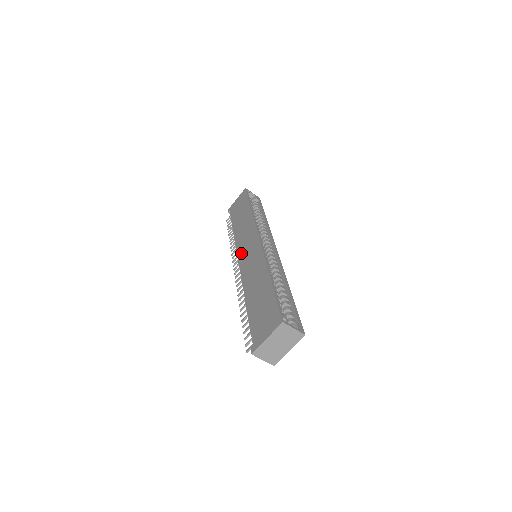
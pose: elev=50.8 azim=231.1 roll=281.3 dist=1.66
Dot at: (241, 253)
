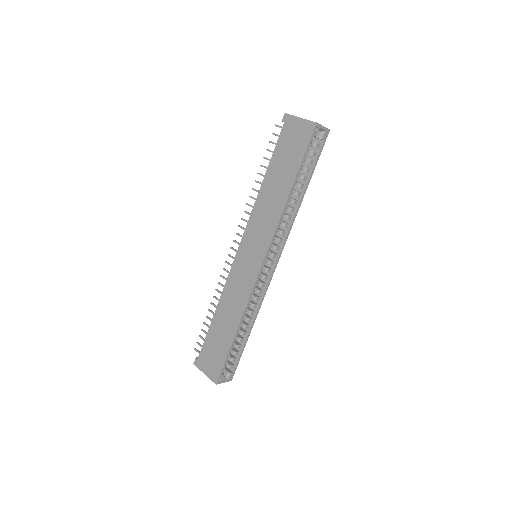
Dot at: (245, 243)
